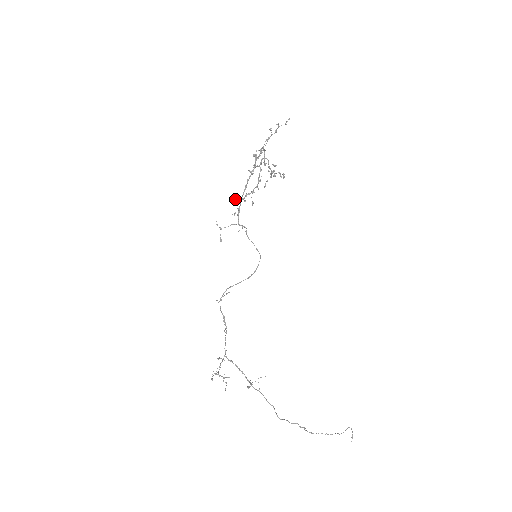
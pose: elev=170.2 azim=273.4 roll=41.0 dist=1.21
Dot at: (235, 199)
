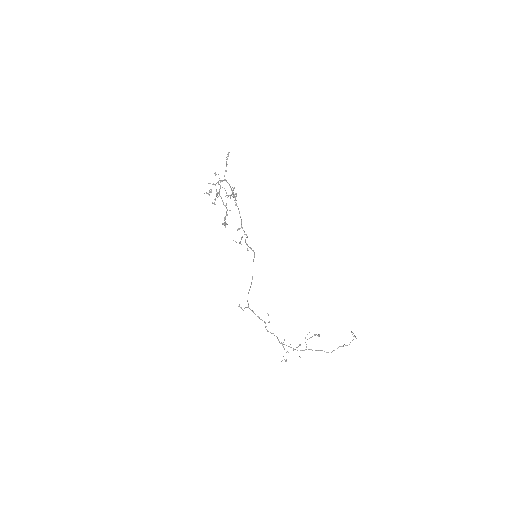
Dot at: (224, 224)
